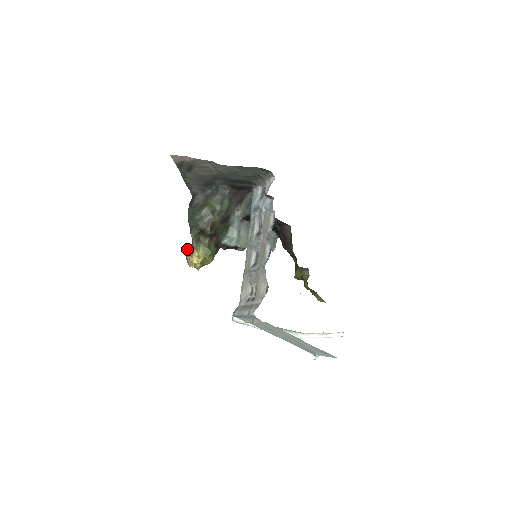
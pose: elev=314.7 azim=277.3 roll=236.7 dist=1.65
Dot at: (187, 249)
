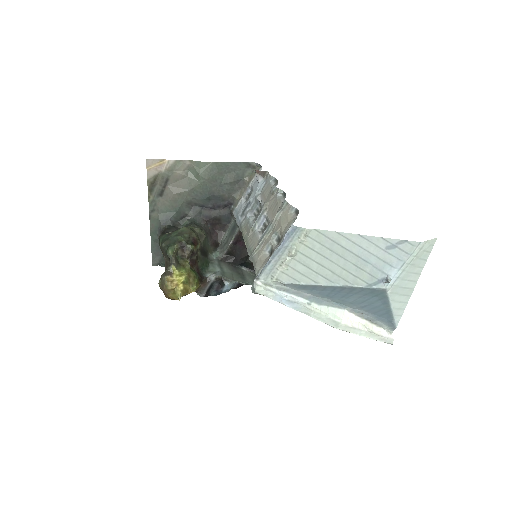
Dot at: (163, 273)
